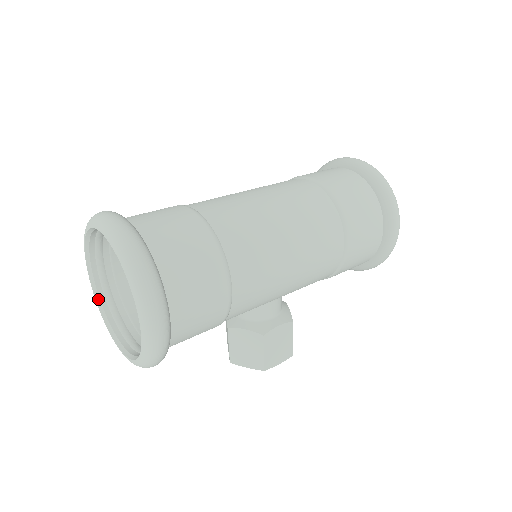
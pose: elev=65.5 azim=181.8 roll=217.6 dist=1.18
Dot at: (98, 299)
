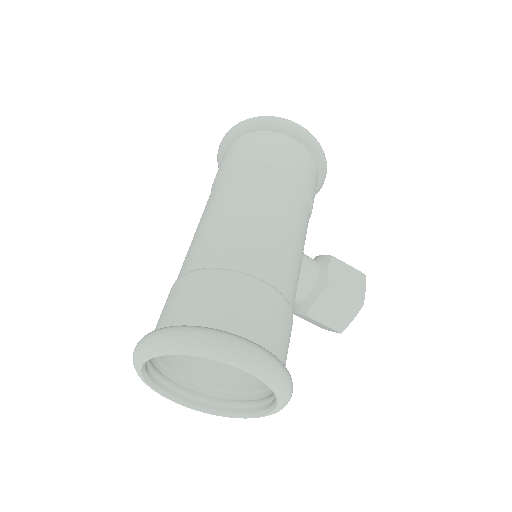
Dot at: (212, 412)
